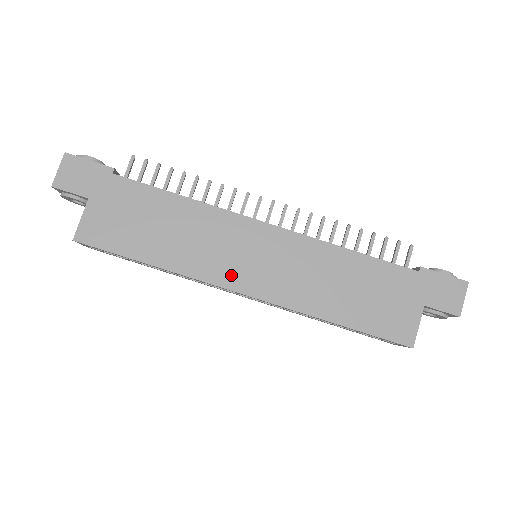
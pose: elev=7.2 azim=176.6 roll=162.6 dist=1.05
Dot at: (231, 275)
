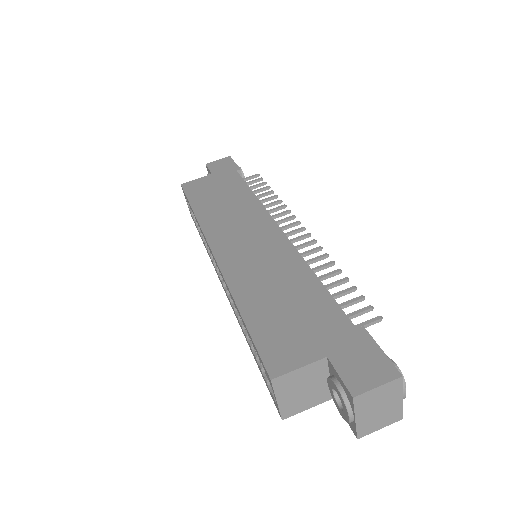
Dot at: (221, 239)
